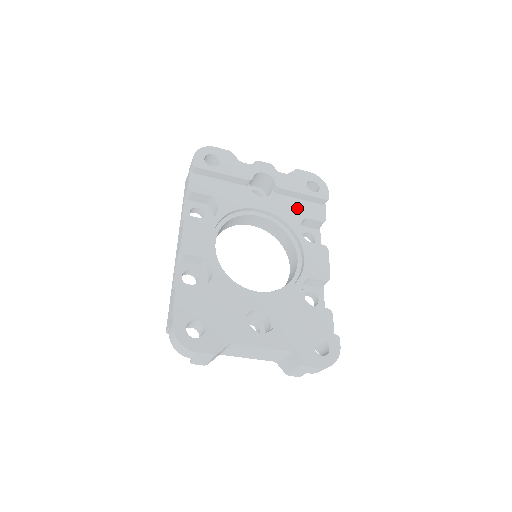
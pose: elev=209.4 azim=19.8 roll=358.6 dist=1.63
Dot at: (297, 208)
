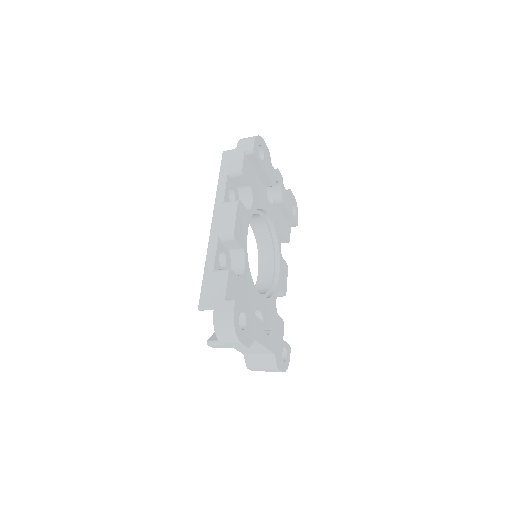
Dot at: (281, 223)
